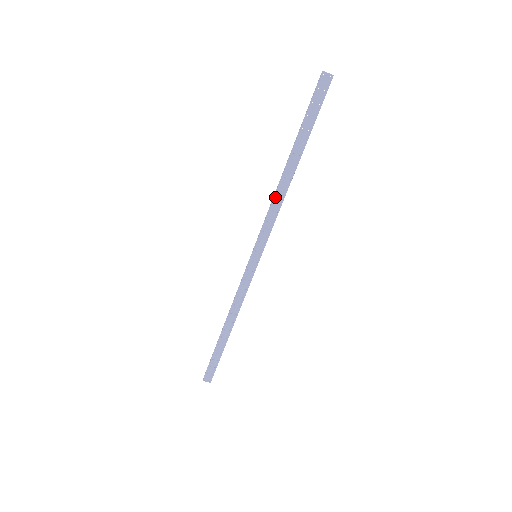
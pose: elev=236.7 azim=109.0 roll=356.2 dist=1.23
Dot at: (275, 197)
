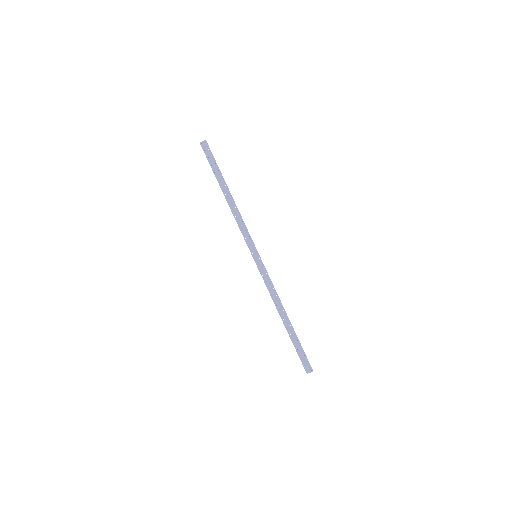
Dot at: (234, 215)
